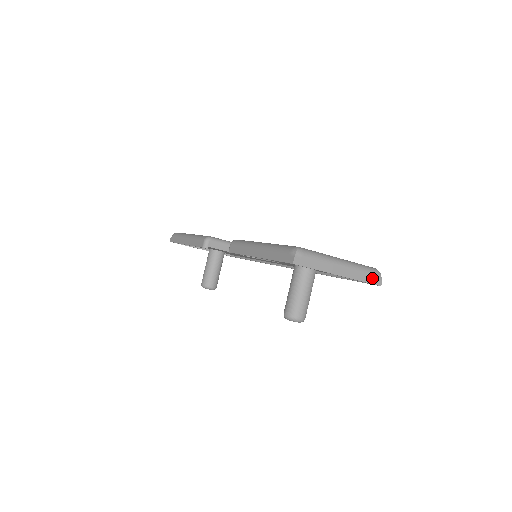
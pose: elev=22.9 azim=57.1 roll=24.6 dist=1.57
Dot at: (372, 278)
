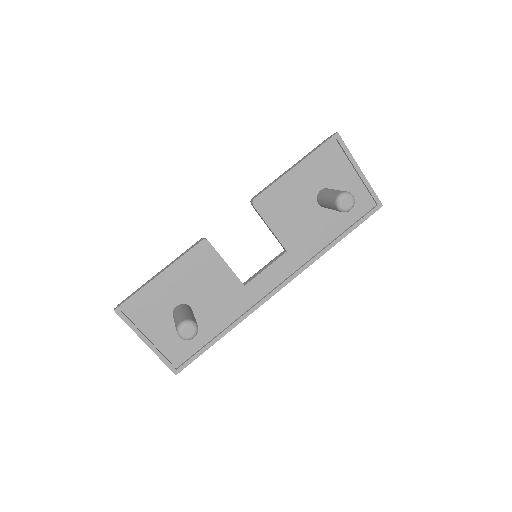
Dot at: (375, 196)
